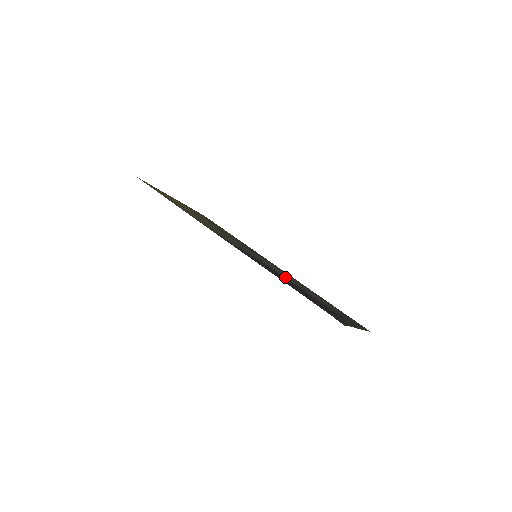
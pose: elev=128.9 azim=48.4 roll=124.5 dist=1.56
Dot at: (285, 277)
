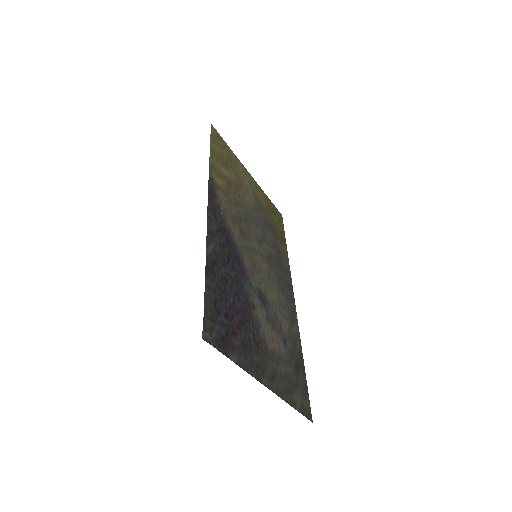
Dot at: (251, 286)
